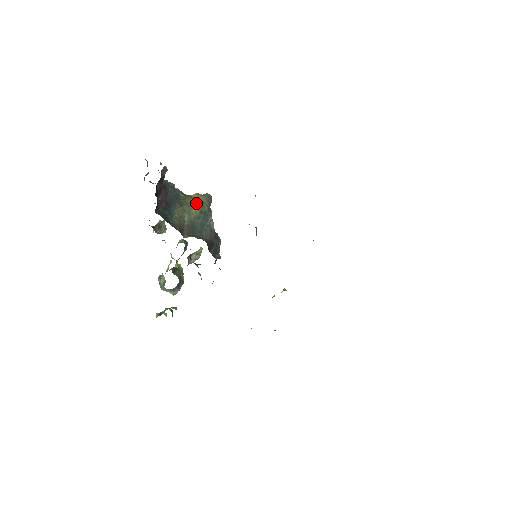
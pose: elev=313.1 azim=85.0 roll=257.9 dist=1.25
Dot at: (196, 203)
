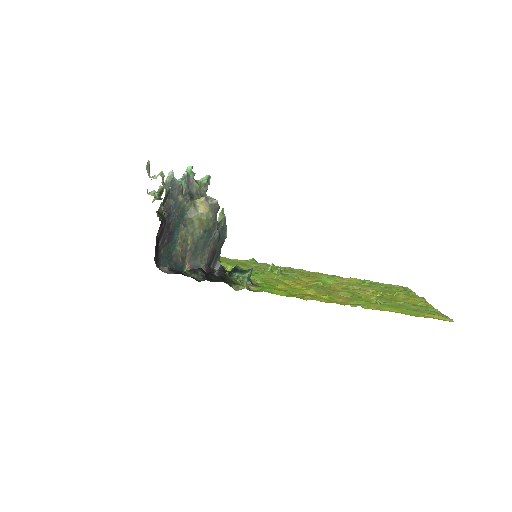
Dot at: (201, 221)
